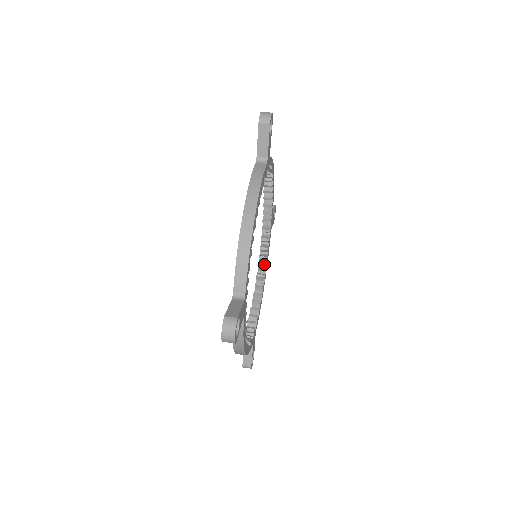
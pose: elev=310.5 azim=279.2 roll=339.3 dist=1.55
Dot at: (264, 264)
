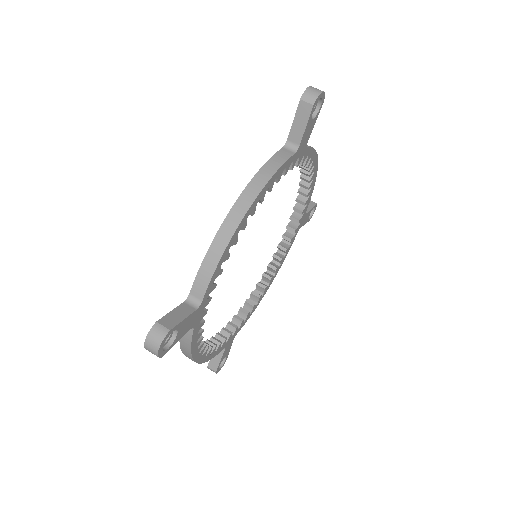
Dot at: (277, 265)
